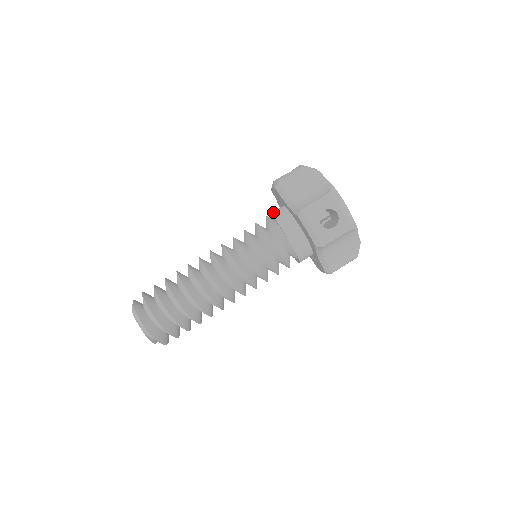
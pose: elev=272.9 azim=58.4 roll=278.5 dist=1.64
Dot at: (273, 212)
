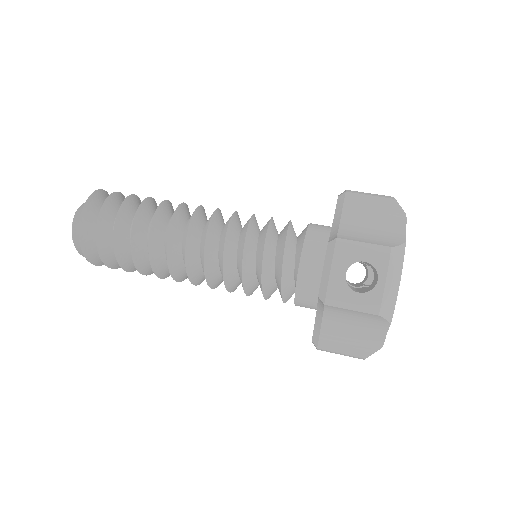
Dot at: occluded
